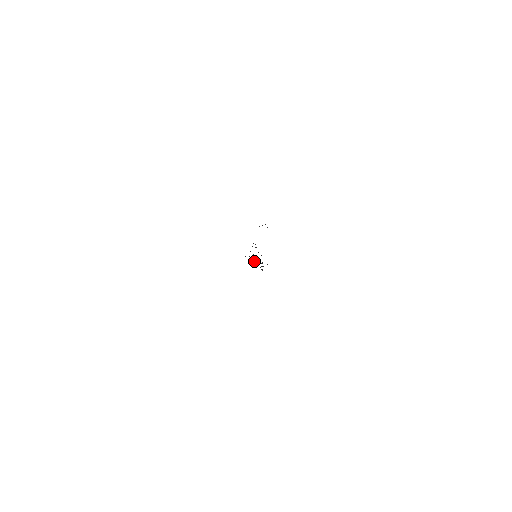
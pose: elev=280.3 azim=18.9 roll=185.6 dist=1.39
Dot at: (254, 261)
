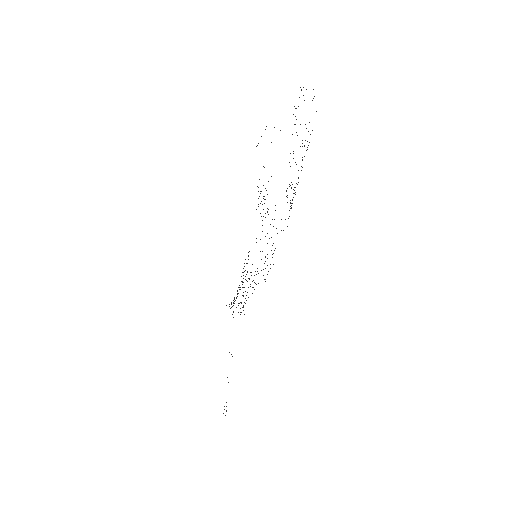
Dot at: (227, 377)
